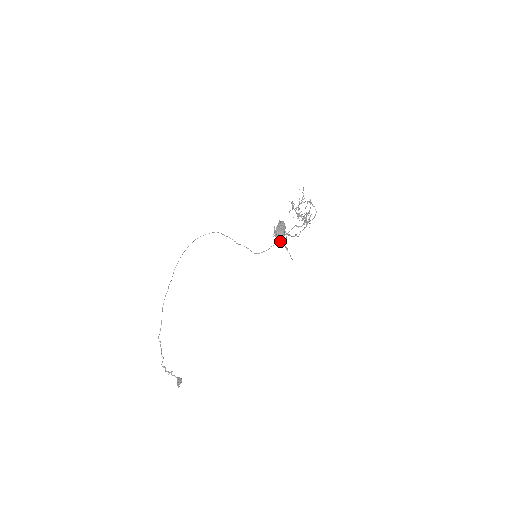
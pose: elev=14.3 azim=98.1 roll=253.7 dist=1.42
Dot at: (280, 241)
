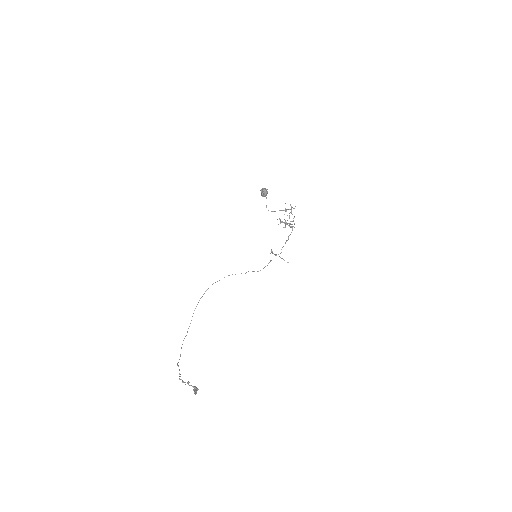
Dot at: (276, 254)
